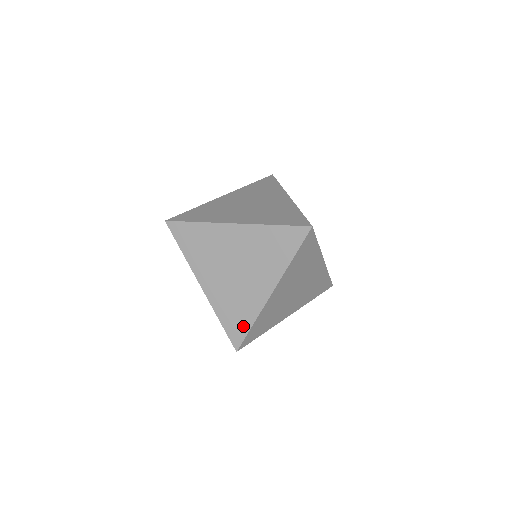
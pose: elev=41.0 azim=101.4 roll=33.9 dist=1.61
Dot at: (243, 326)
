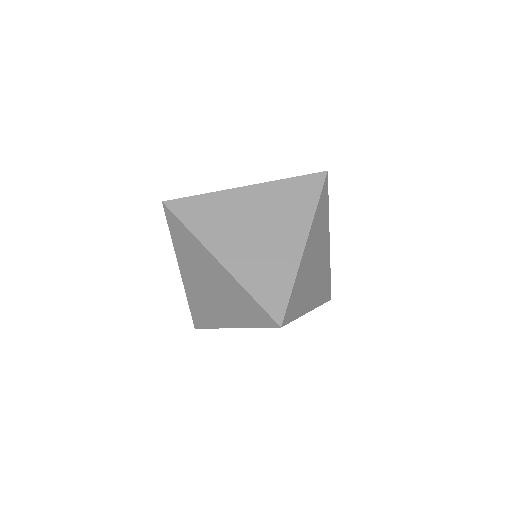
Dot at: occluded
